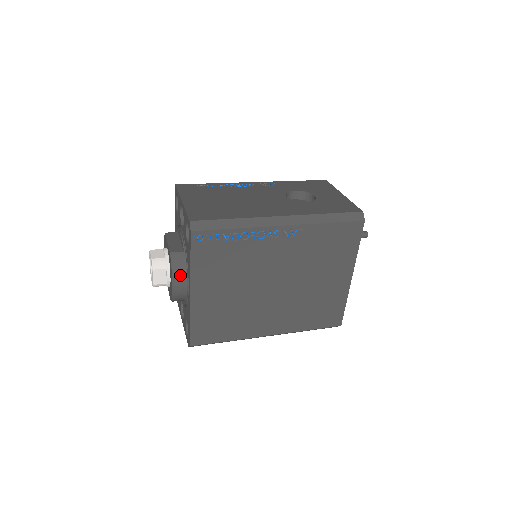
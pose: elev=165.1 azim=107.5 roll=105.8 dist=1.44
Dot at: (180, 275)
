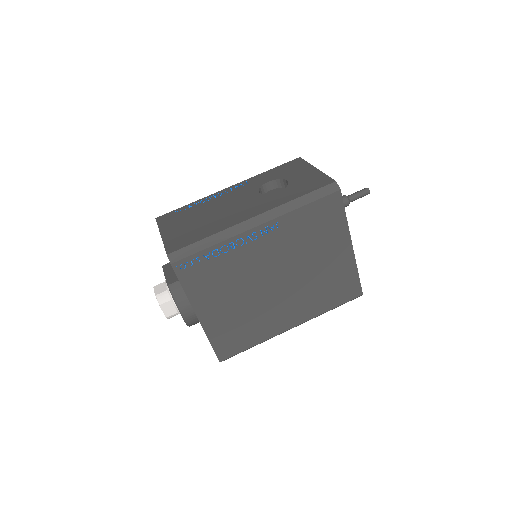
Dot at: (183, 303)
